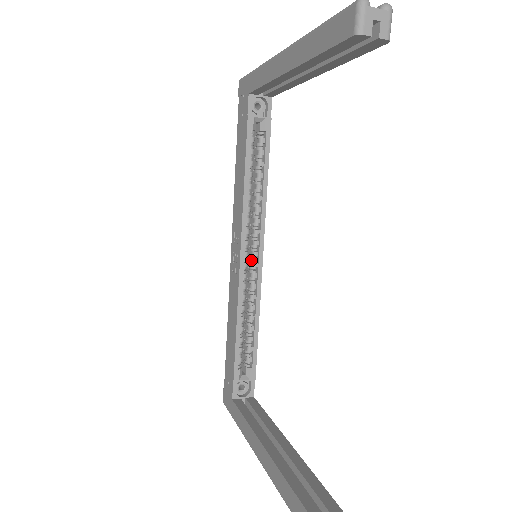
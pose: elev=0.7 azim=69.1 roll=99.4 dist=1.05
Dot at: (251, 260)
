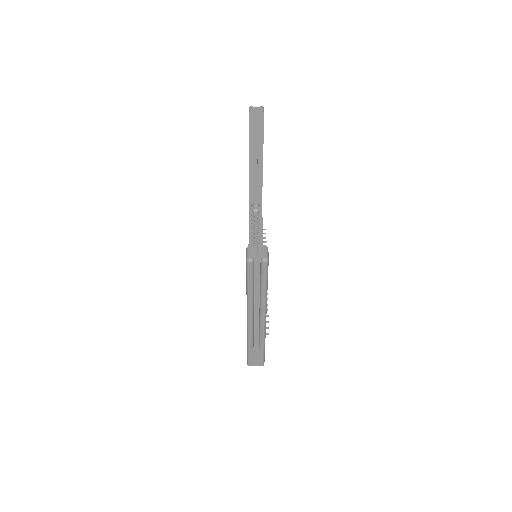
Dot at: occluded
